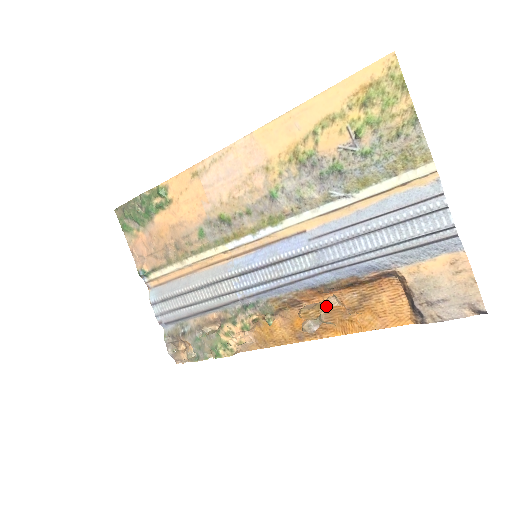
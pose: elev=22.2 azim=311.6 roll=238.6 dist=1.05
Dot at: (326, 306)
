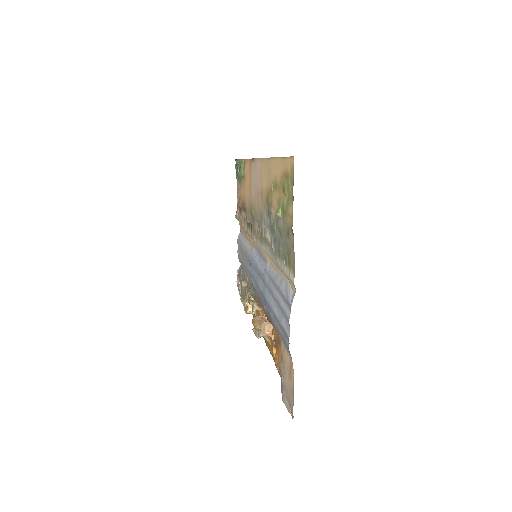
Dot at: (260, 327)
